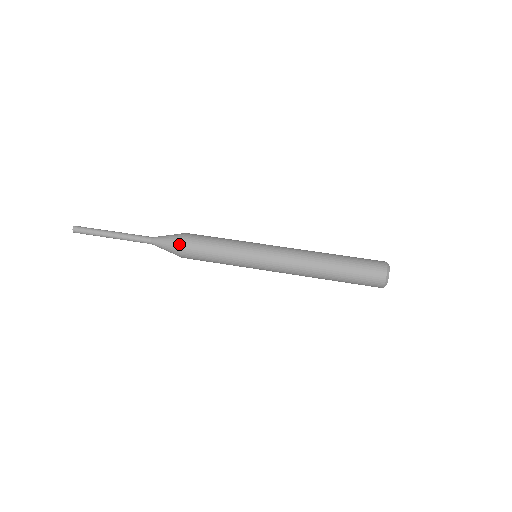
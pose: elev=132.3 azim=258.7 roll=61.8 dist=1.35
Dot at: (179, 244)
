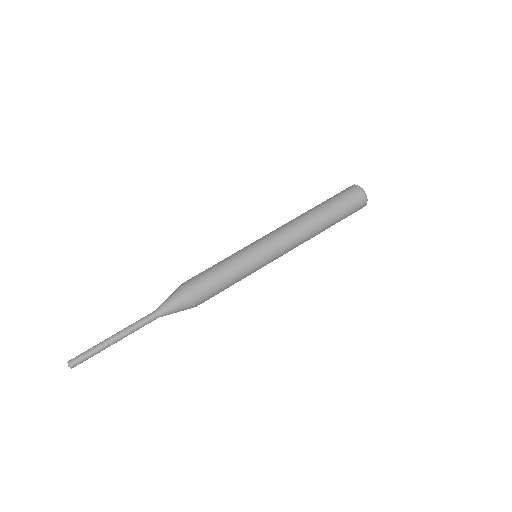
Dot at: (190, 299)
